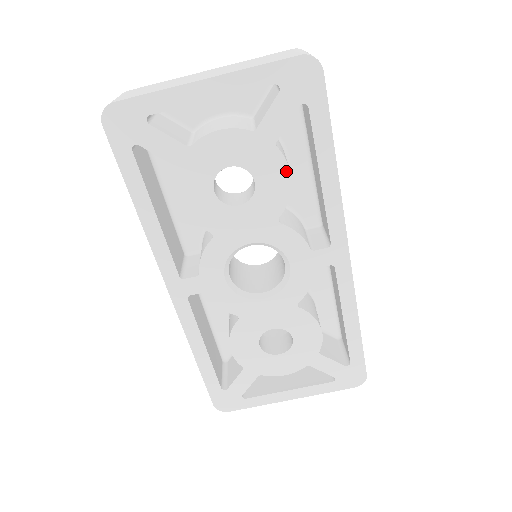
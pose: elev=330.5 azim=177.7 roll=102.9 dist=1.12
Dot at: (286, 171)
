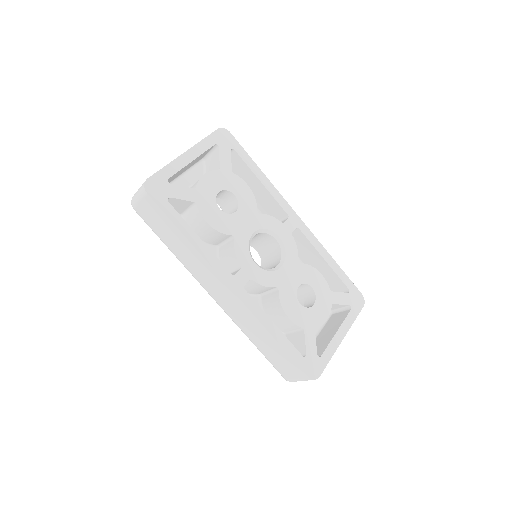
Dot at: (245, 184)
